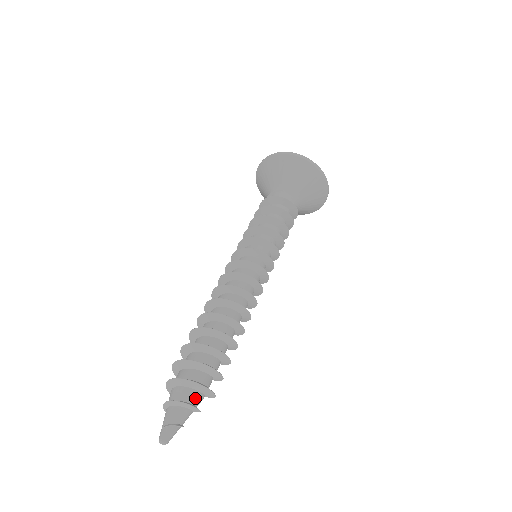
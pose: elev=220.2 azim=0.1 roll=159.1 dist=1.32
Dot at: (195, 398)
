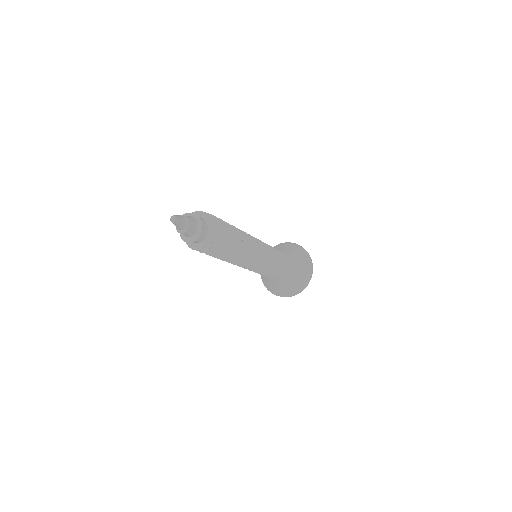
Dot at: (203, 226)
